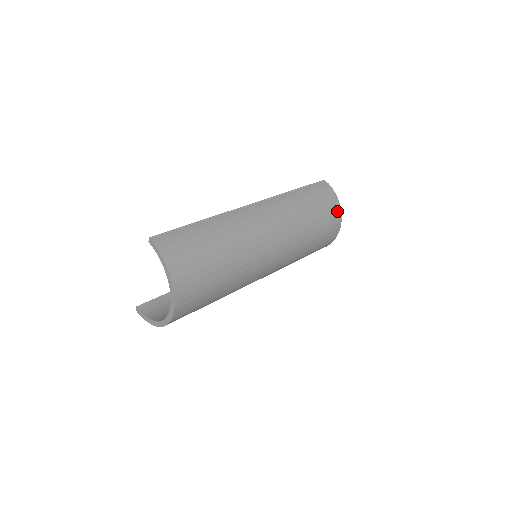
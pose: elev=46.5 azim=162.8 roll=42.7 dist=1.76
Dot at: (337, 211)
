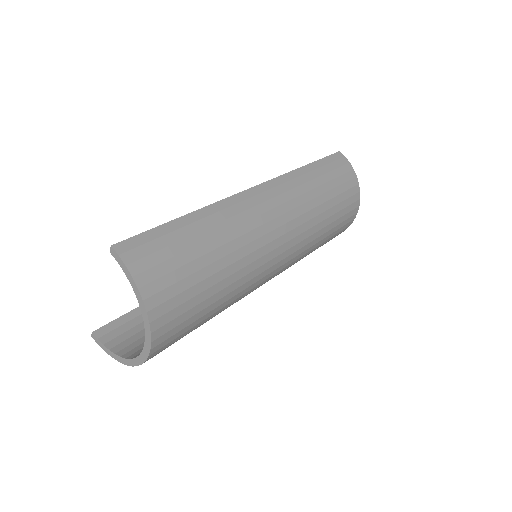
Dot at: (356, 193)
